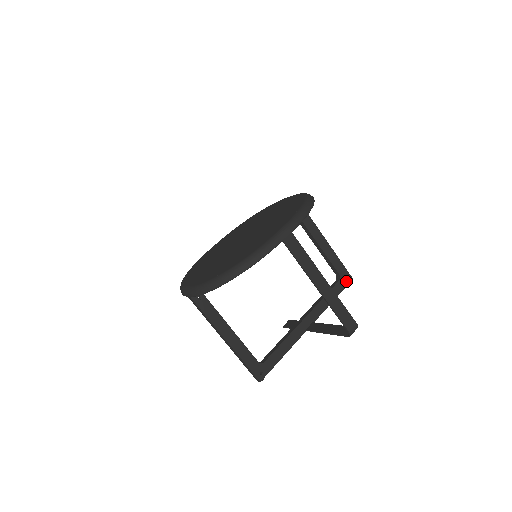
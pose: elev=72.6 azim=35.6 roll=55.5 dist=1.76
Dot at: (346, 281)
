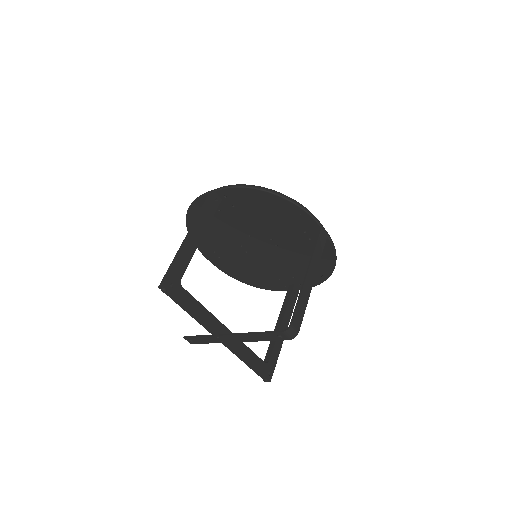
Dot at: (267, 373)
